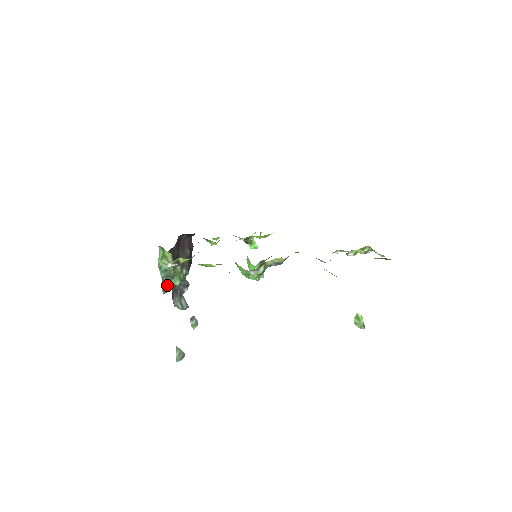
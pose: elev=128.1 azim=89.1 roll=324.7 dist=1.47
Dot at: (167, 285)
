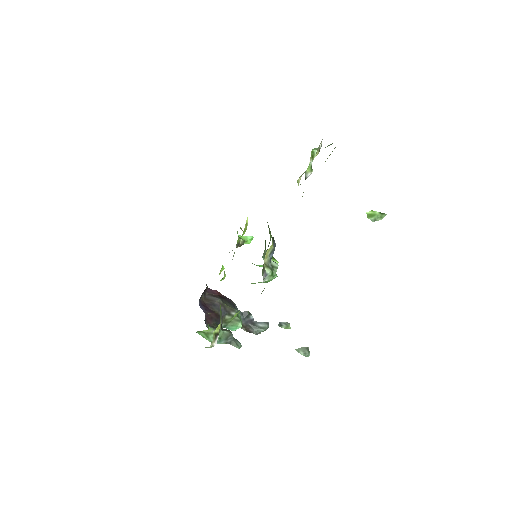
Dot at: (235, 341)
